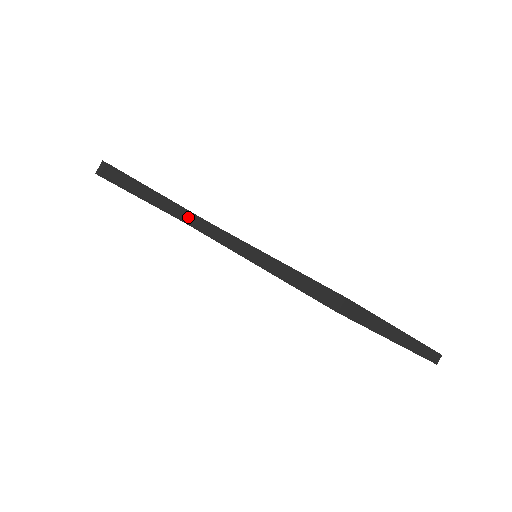
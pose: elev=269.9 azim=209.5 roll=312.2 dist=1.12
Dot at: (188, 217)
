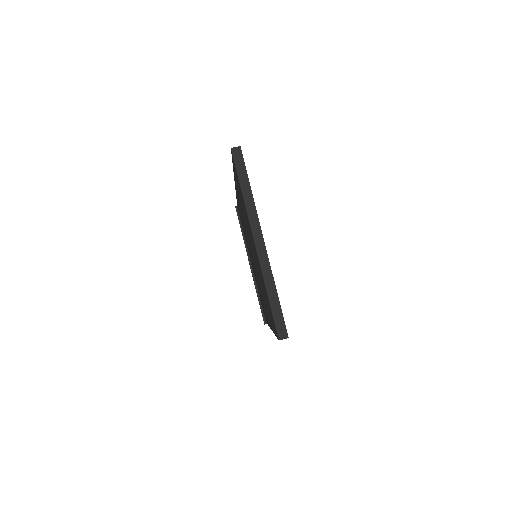
Dot at: occluded
